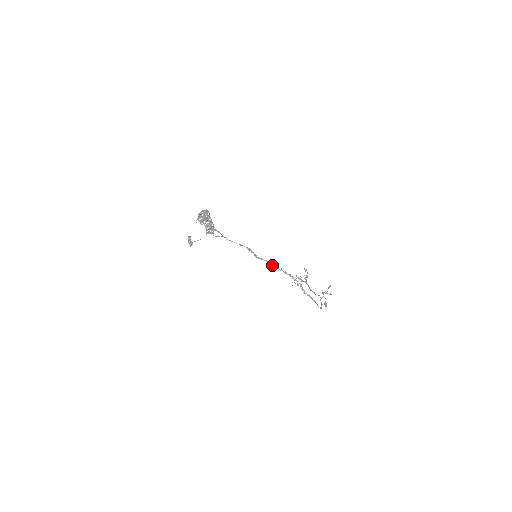
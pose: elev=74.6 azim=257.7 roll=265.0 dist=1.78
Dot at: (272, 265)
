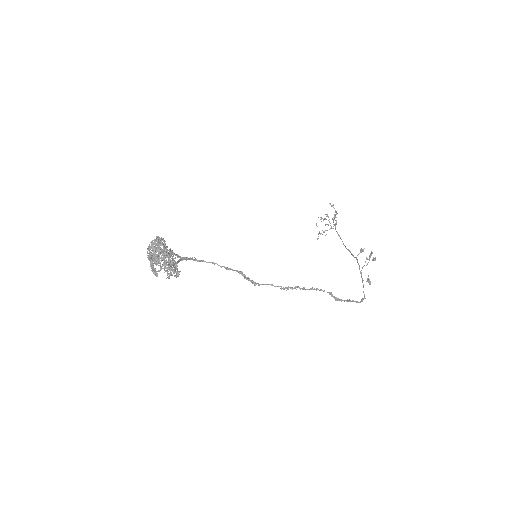
Dot at: (281, 288)
